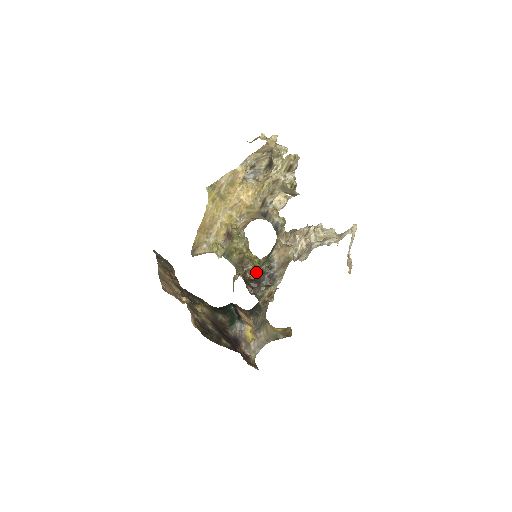
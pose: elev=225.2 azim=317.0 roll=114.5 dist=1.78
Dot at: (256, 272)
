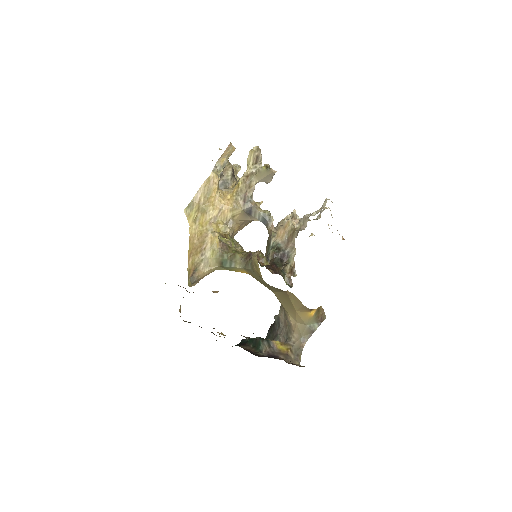
Dot at: (266, 260)
